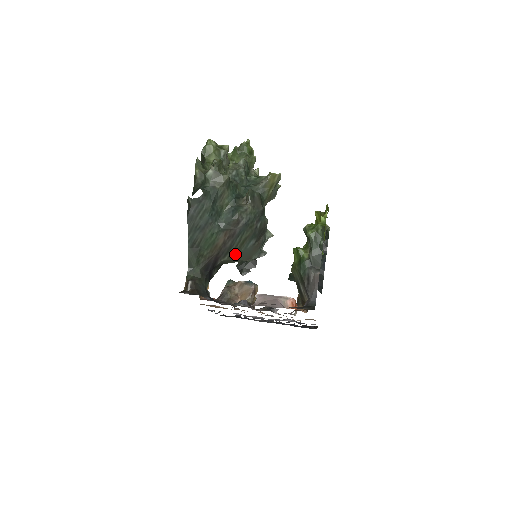
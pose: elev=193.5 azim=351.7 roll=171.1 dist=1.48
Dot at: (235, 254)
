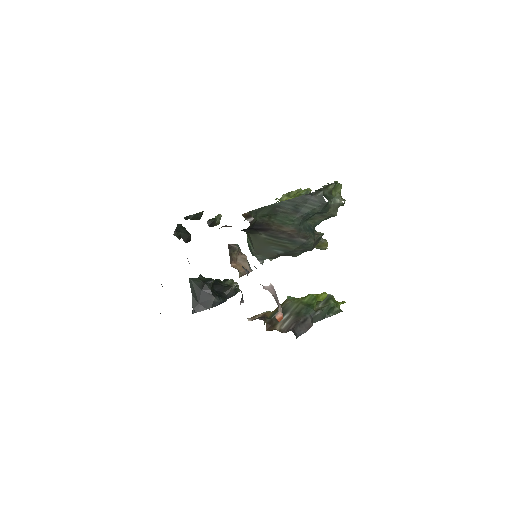
Dot at: (268, 242)
